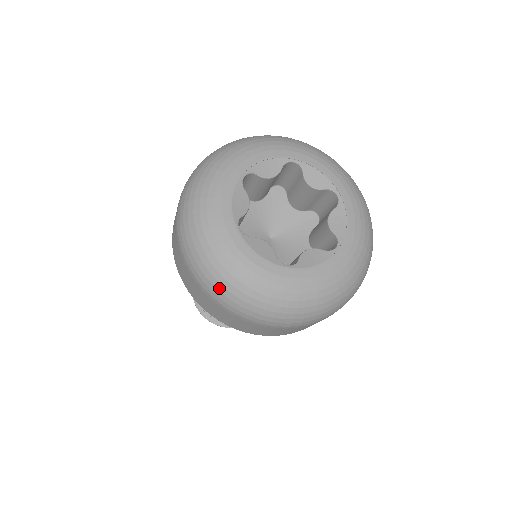
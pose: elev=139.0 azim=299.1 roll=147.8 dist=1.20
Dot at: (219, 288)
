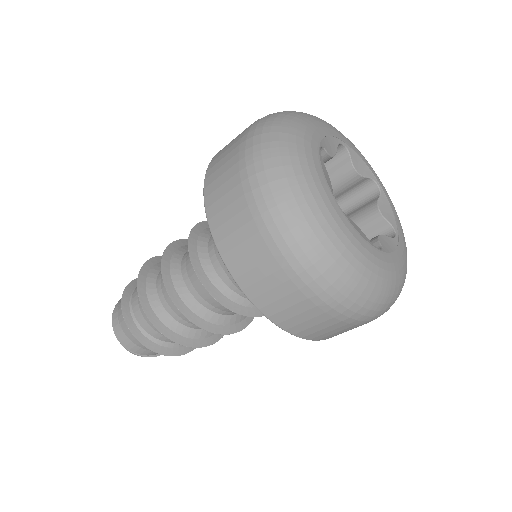
Dot at: (326, 274)
